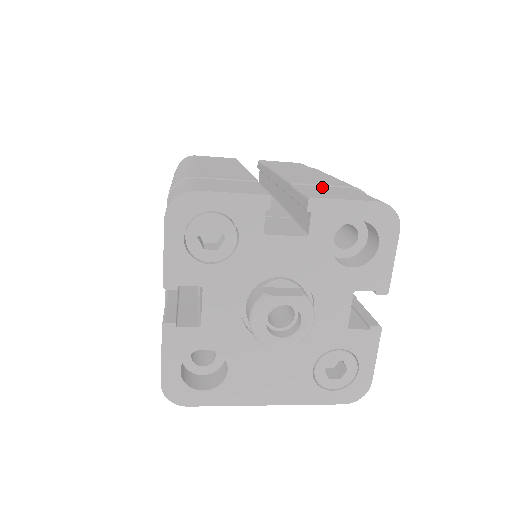
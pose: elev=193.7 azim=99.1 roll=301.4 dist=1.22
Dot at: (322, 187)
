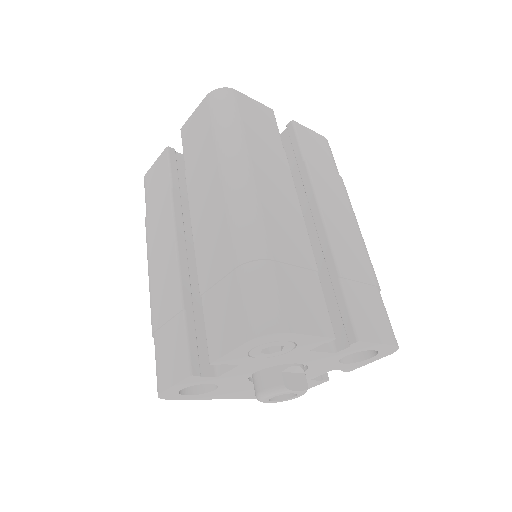
Dot at: (359, 288)
